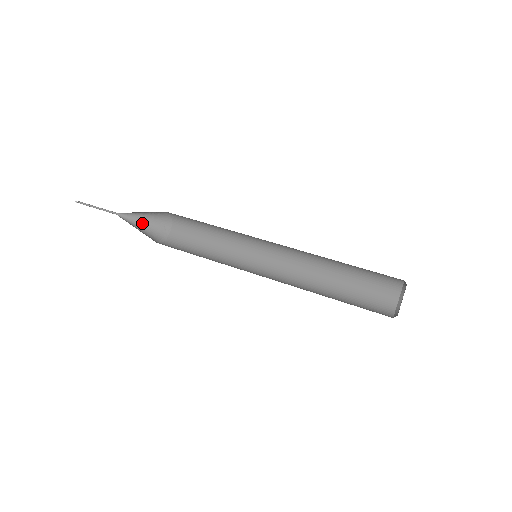
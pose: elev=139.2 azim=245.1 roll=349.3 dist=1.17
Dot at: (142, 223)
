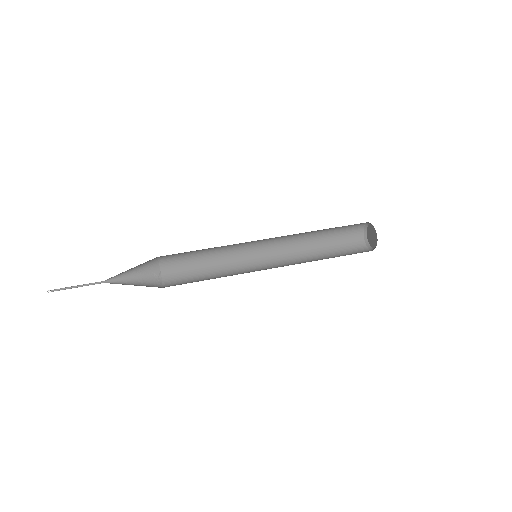
Dot at: (132, 279)
